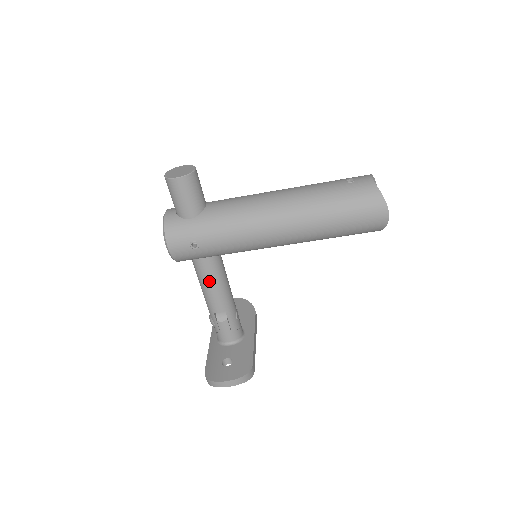
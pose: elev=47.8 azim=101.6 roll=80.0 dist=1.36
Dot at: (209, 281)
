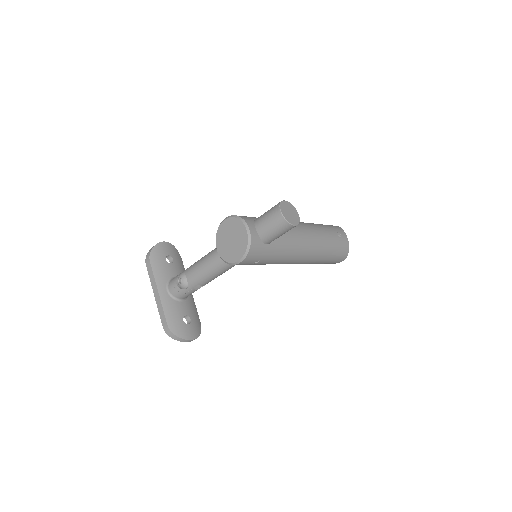
Dot at: (224, 271)
